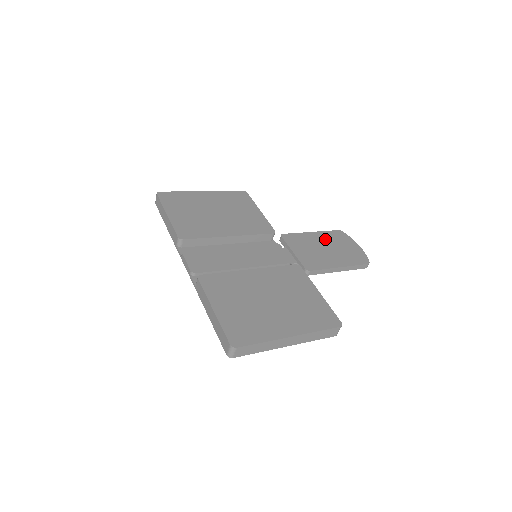
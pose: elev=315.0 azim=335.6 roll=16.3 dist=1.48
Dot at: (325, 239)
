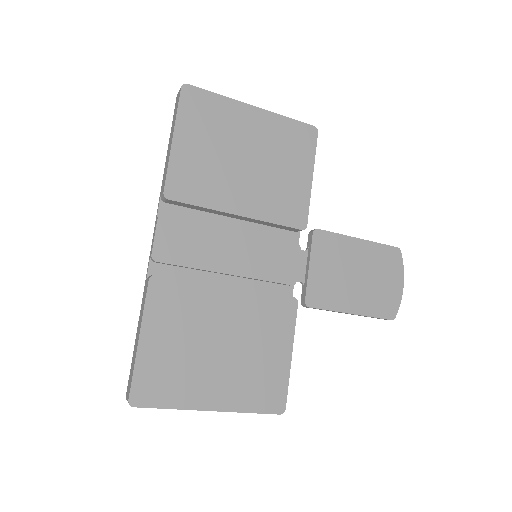
Dot at: (368, 258)
